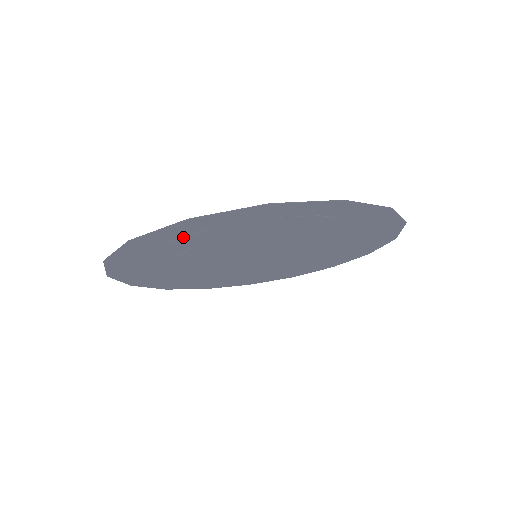
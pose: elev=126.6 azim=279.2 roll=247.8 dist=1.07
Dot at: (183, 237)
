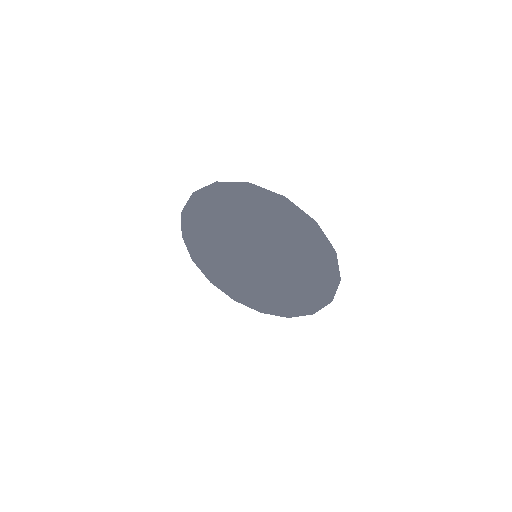
Dot at: (202, 215)
